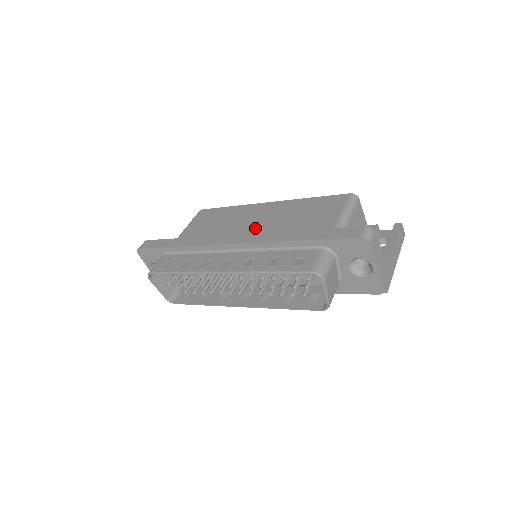
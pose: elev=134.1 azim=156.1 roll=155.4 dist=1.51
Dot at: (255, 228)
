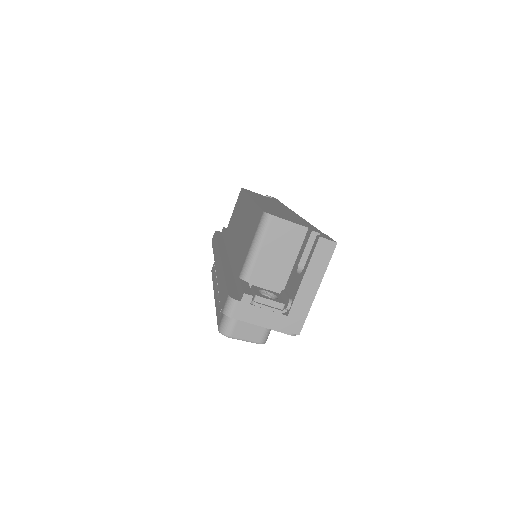
Dot at: (235, 240)
